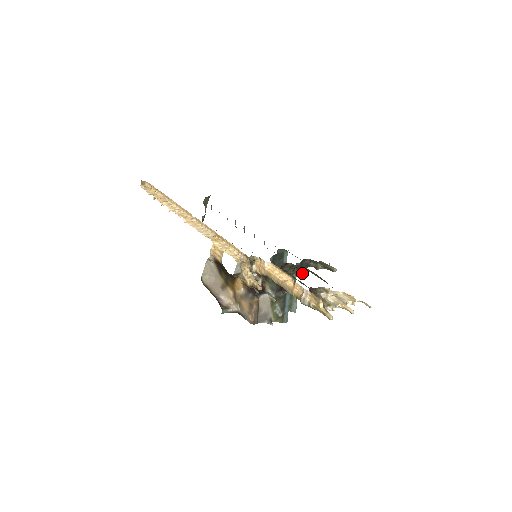
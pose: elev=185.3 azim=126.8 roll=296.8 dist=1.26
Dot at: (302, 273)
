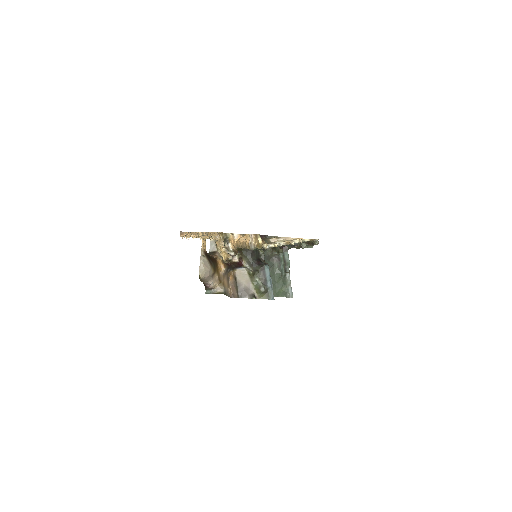
Dot at: (284, 251)
